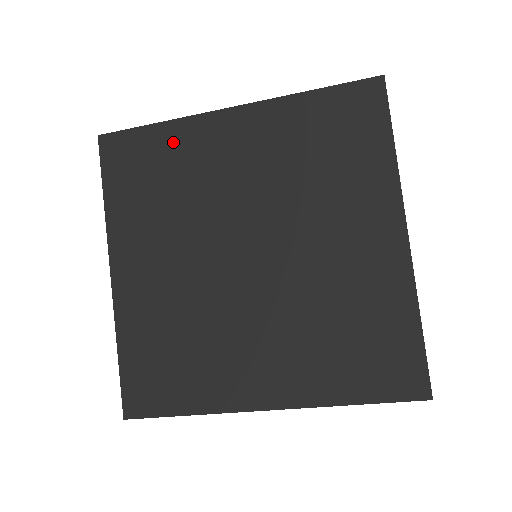
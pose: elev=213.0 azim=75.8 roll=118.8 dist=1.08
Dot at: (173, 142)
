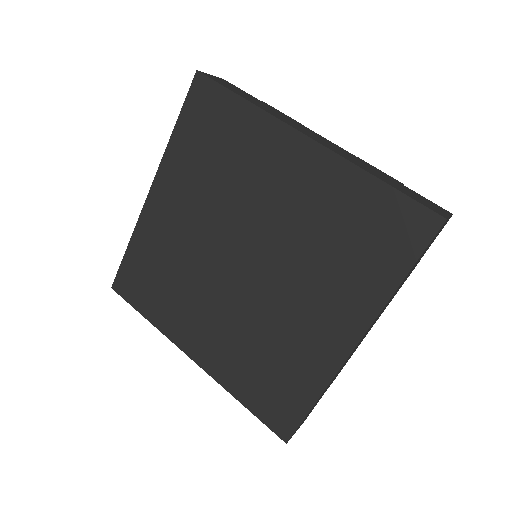
Dot at: (144, 246)
